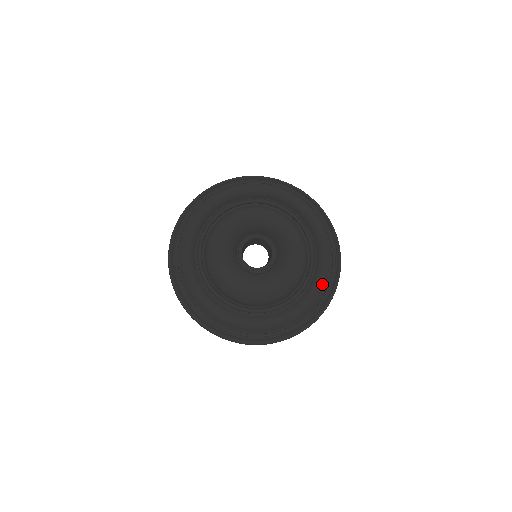
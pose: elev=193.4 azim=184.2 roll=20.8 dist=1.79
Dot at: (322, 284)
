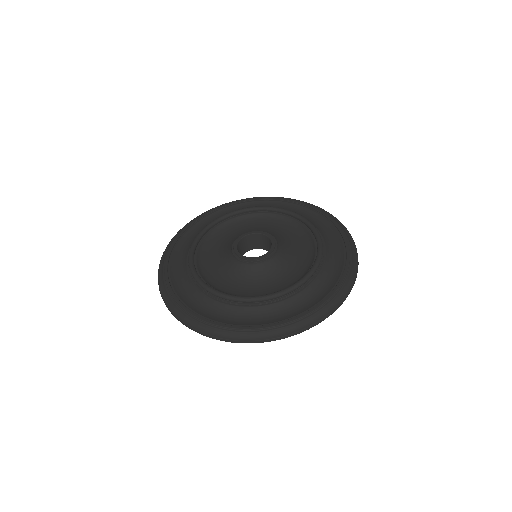
Dot at: (336, 240)
